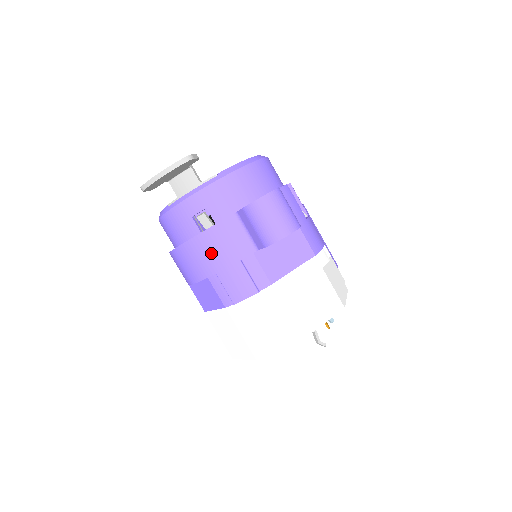
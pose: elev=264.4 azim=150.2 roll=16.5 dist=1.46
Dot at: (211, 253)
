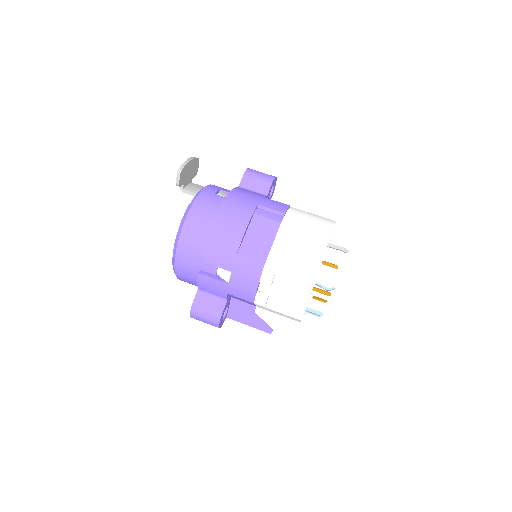
Dot at: (245, 197)
